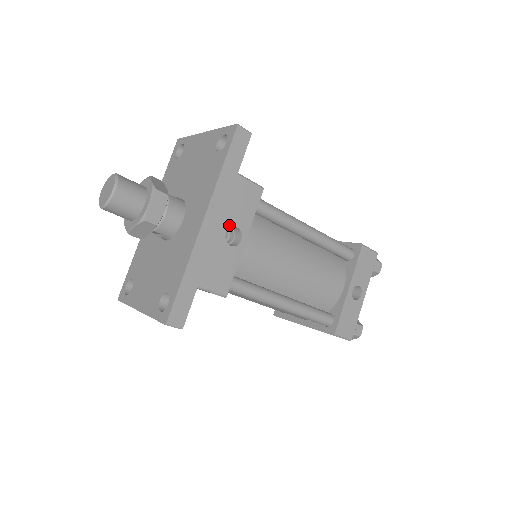
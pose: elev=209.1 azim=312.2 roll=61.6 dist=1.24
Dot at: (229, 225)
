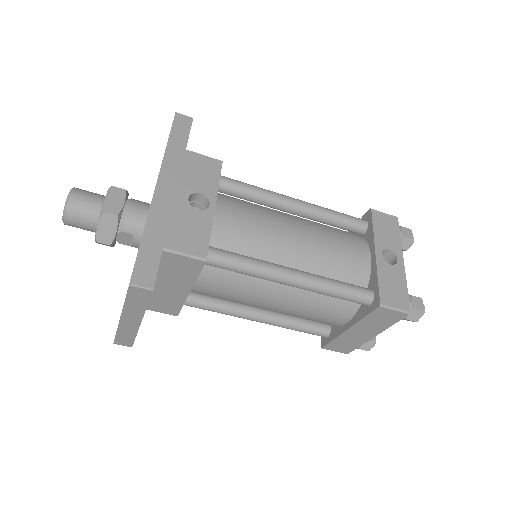
Dot at: (190, 192)
